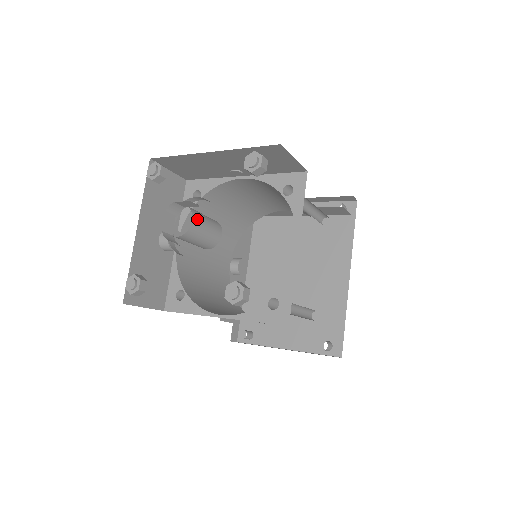
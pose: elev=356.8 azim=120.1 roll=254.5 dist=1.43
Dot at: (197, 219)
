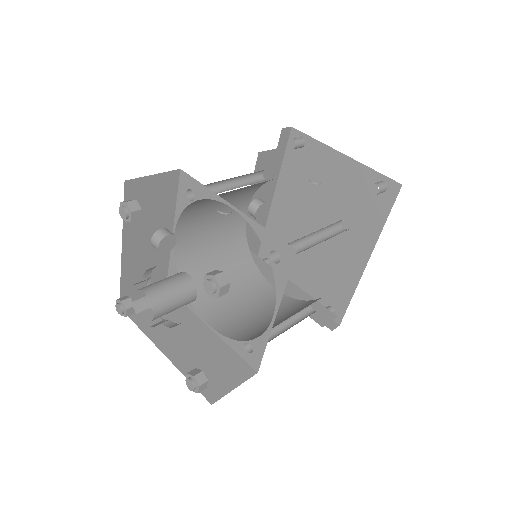
Dot at: (161, 309)
